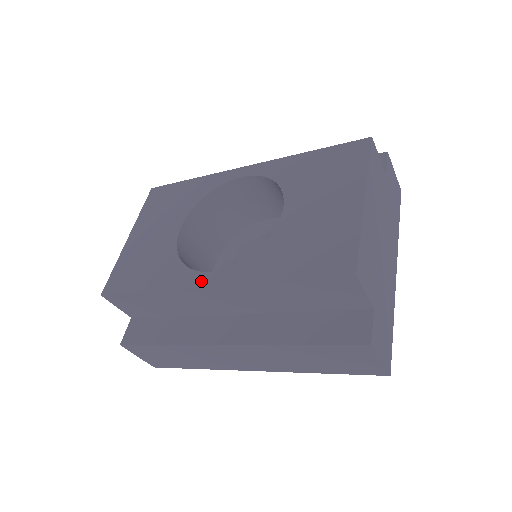
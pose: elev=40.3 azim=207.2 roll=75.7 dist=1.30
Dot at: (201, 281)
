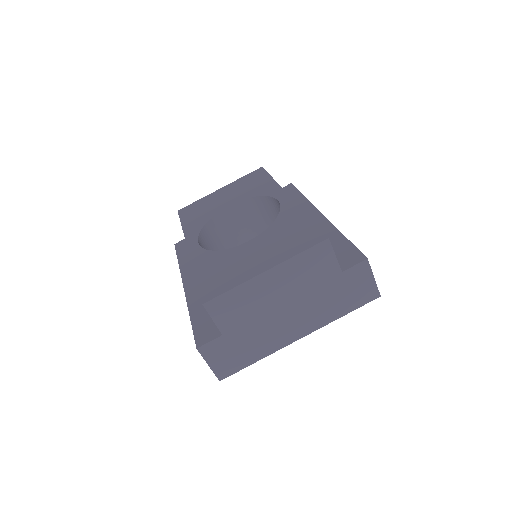
Dot at: (191, 243)
